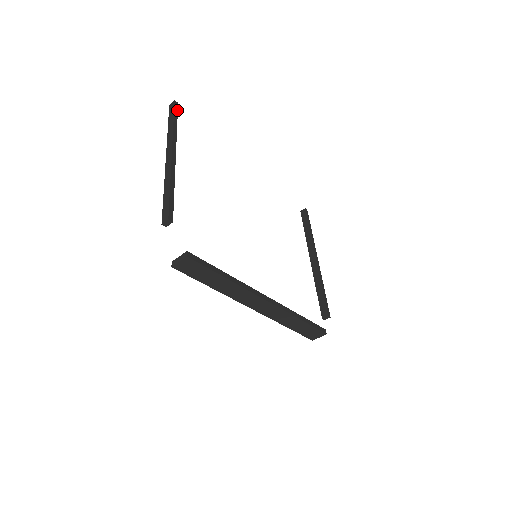
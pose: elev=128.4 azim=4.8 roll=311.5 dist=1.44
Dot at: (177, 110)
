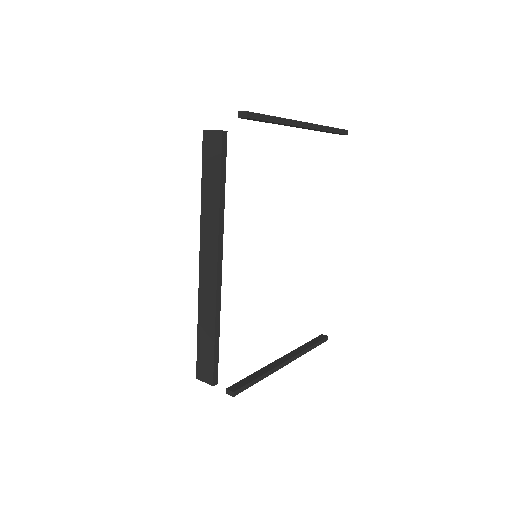
Dot at: (342, 133)
